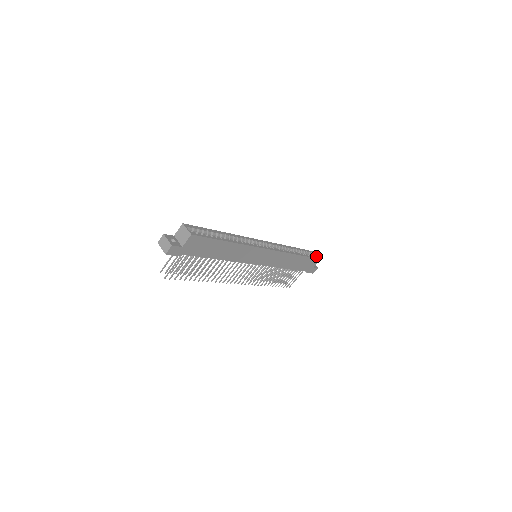
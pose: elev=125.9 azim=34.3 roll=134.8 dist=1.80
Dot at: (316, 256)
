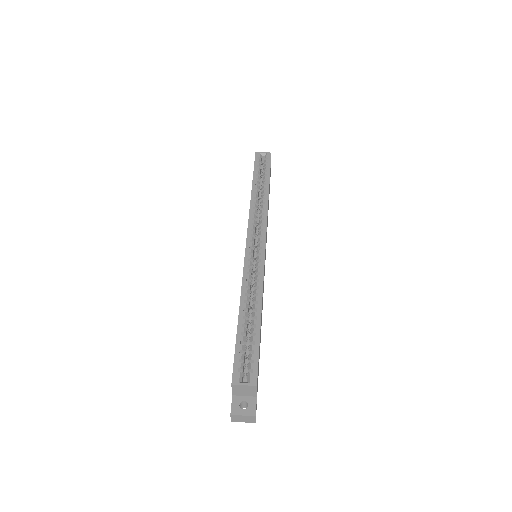
Dot at: (266, 156)
